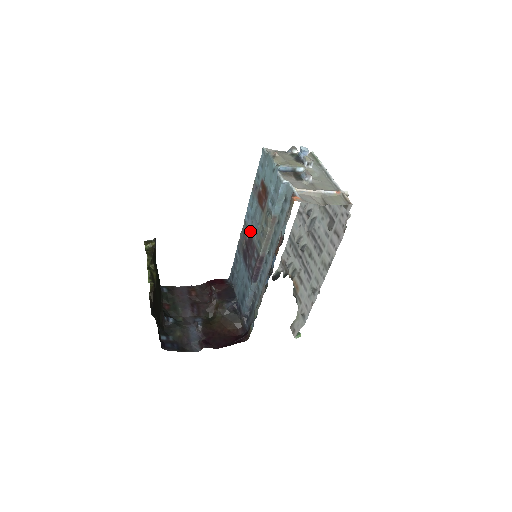
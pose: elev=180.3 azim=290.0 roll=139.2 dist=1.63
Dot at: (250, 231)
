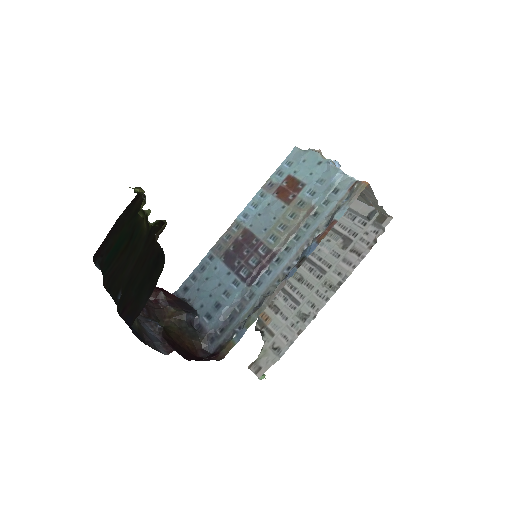
Dot at: (250, 229)
